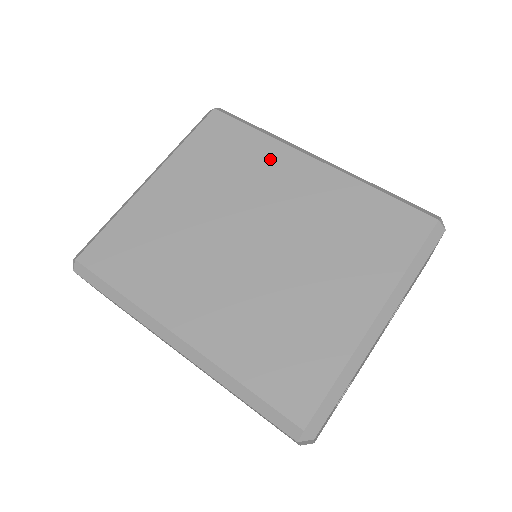
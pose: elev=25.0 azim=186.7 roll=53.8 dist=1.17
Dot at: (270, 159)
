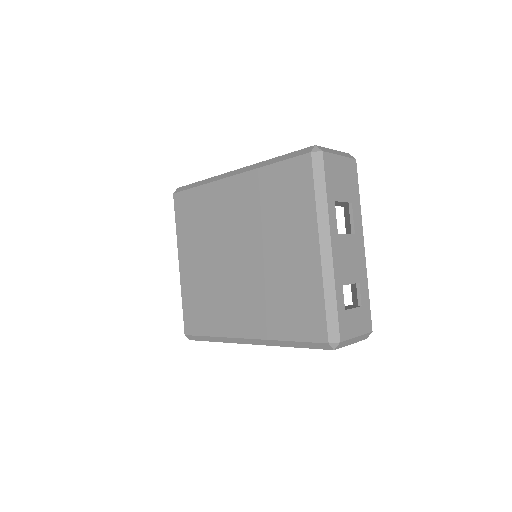
Dot at: (214, 199)
